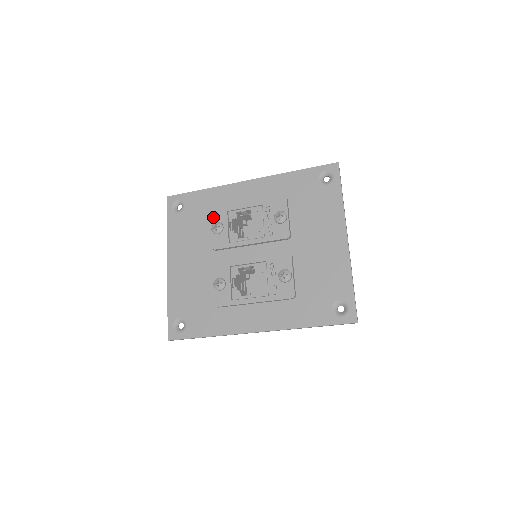
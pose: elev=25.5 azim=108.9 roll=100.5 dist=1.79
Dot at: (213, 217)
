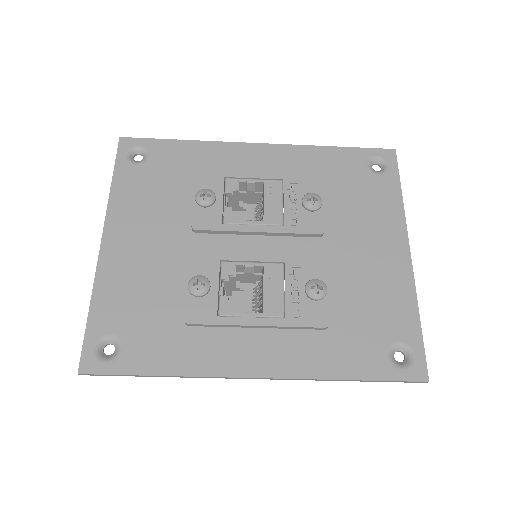
Dot at: (199, 181)
